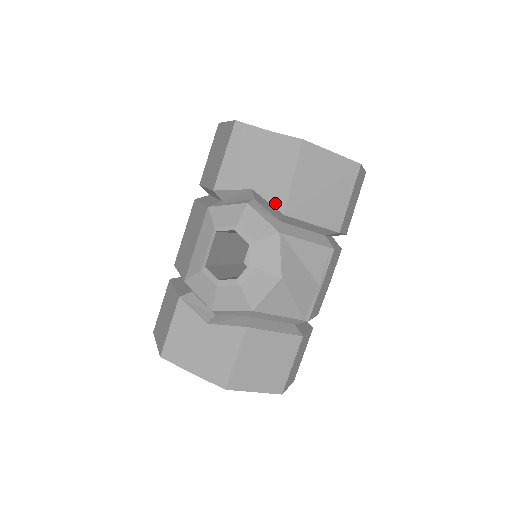
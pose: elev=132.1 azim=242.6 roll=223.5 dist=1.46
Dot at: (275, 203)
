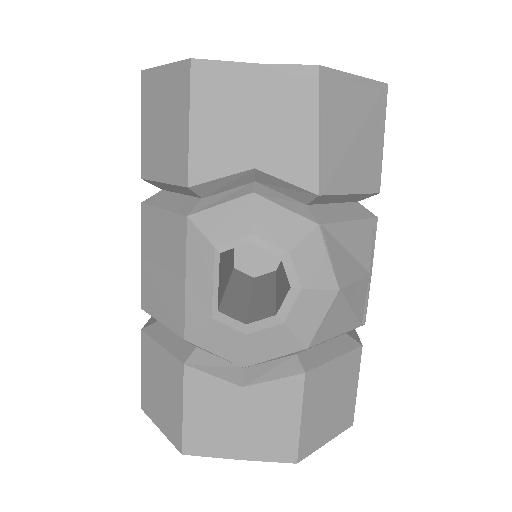
Dot at: (299, 181)
